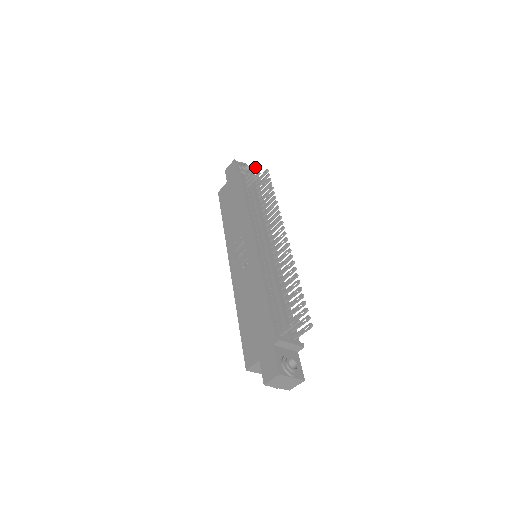
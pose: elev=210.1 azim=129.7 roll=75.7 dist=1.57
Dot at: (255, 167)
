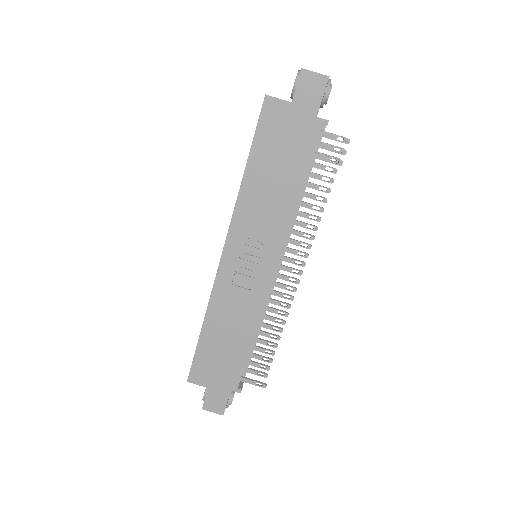
Dot at: (344, 142)
